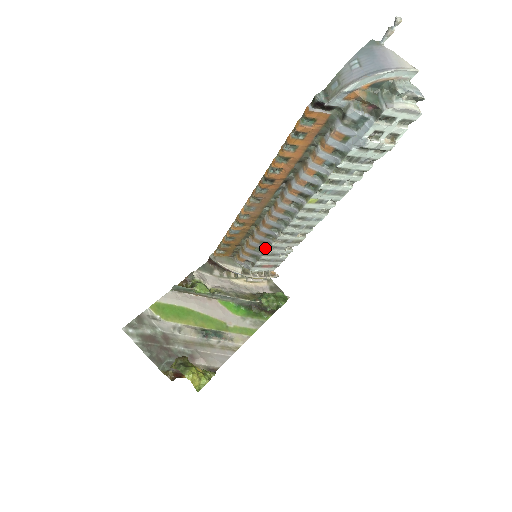
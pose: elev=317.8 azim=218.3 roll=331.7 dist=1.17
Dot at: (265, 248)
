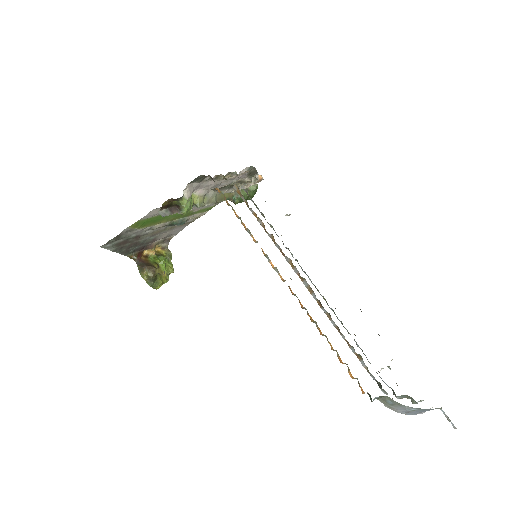
Dot at: (268, 223)
